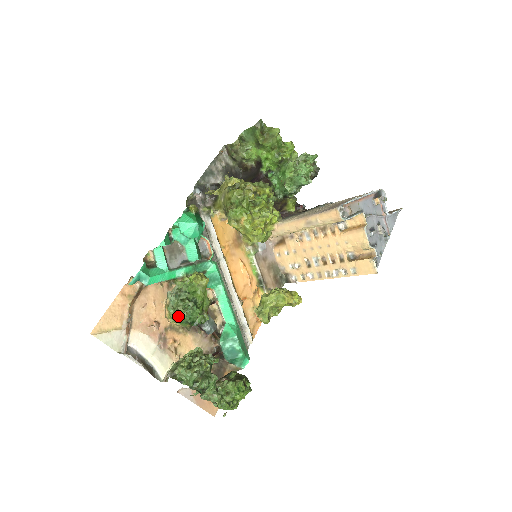
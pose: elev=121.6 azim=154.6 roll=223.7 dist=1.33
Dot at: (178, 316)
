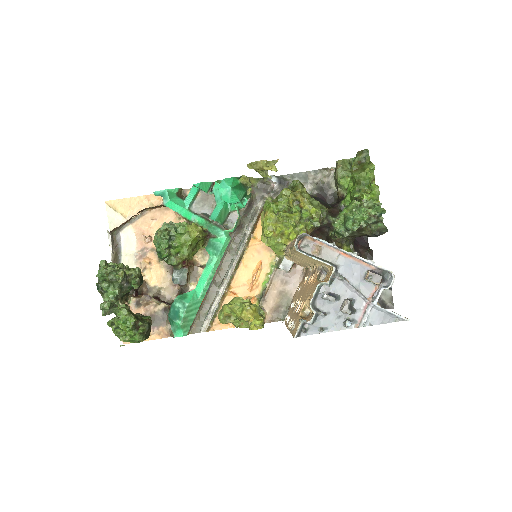
Dot at: (156, 240)
